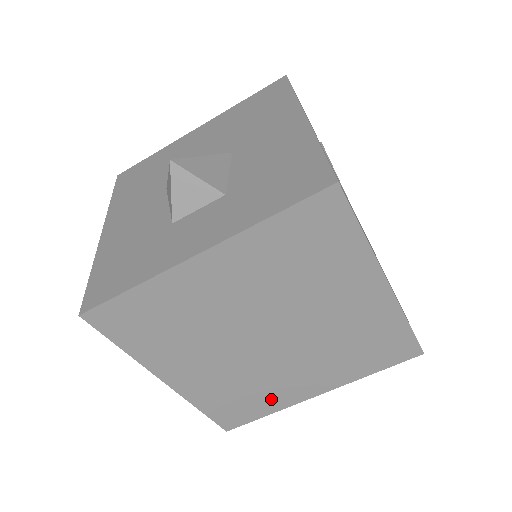
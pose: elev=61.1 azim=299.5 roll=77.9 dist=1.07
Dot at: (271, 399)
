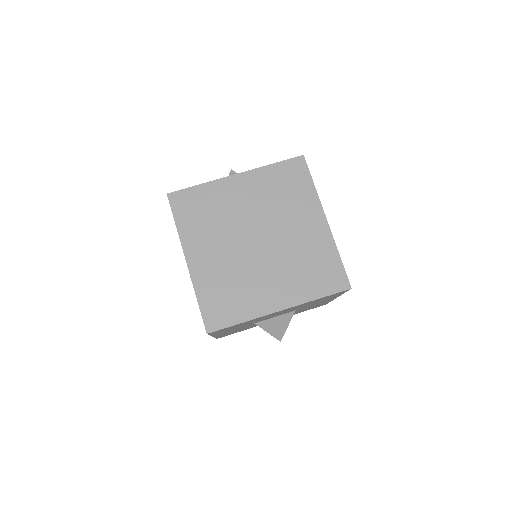
Dot at: (247, 304)
